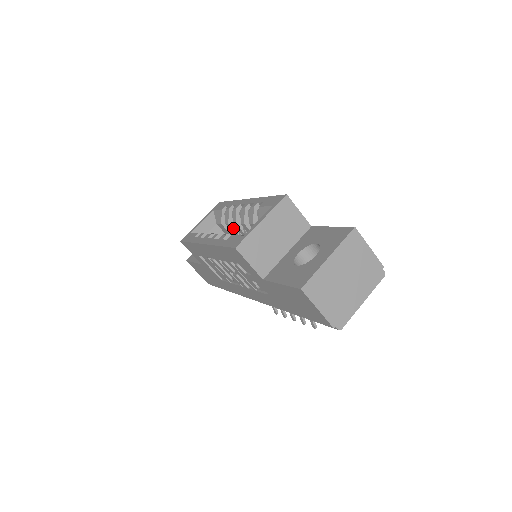
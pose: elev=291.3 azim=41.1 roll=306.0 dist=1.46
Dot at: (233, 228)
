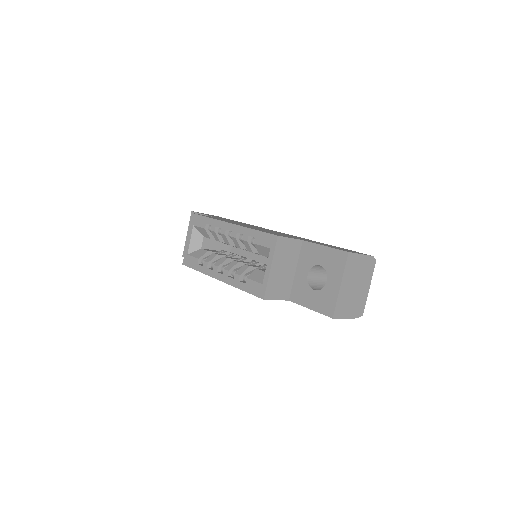
Dot at: occluded
